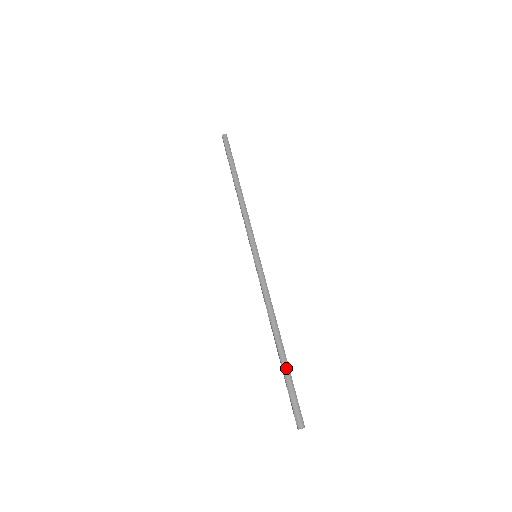
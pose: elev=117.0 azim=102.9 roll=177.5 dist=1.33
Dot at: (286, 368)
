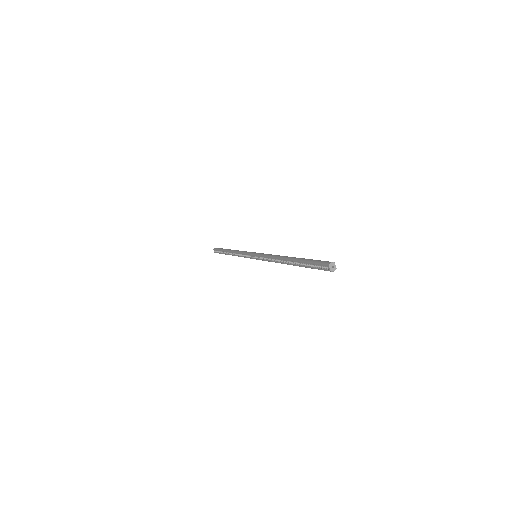
Dot at: (302, 259)
